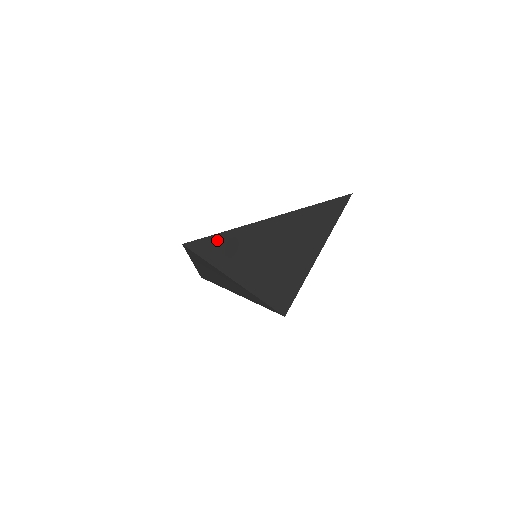
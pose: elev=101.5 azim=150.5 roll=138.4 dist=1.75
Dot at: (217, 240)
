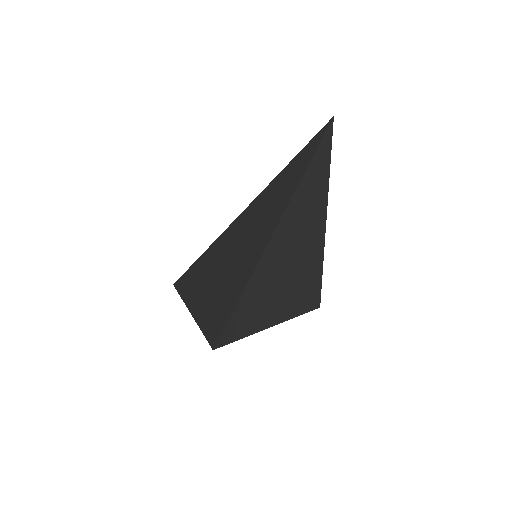
Dot at: (243, 304)
